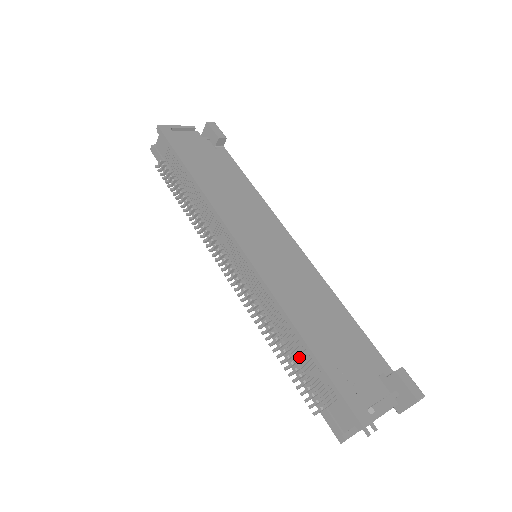
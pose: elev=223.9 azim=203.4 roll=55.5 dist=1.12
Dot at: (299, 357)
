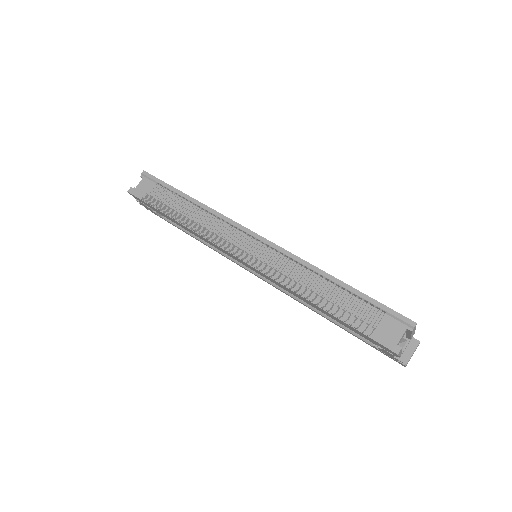
Dot at: (335, 299)
